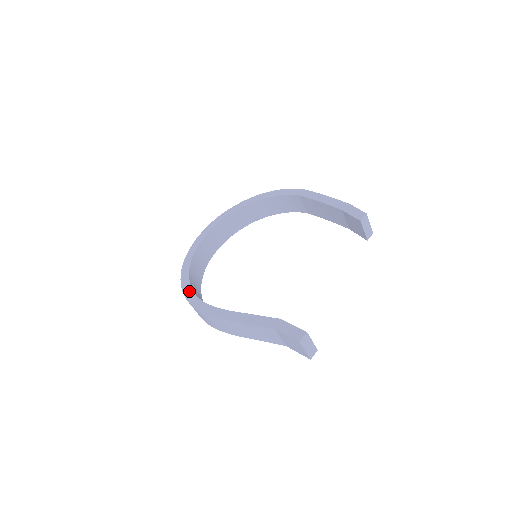
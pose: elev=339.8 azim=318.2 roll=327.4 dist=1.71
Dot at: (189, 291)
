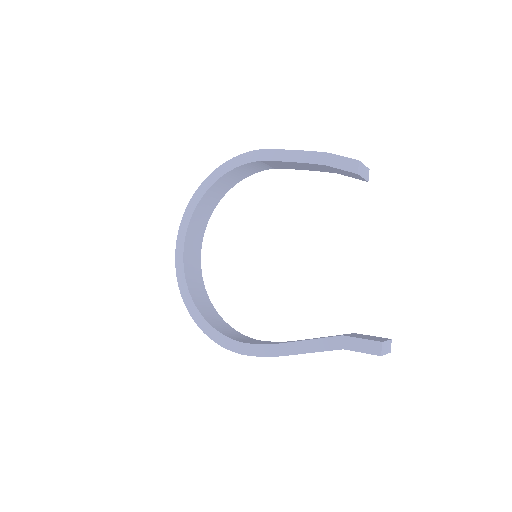
Dot at: (216, 335)
